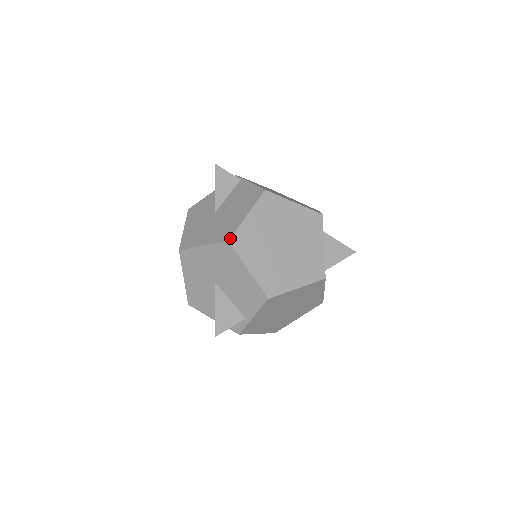
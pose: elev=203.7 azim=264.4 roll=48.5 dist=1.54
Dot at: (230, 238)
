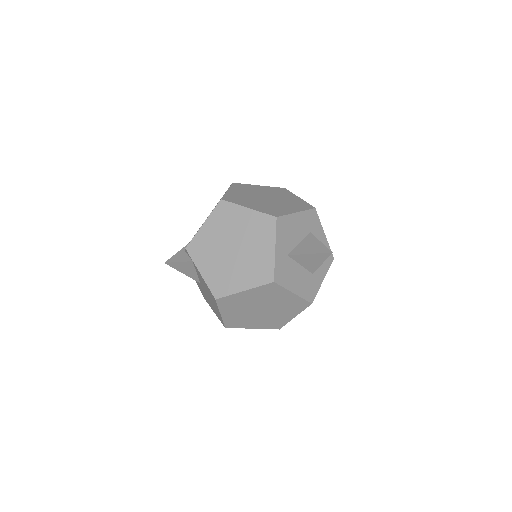
Dot at: (224, 326)
